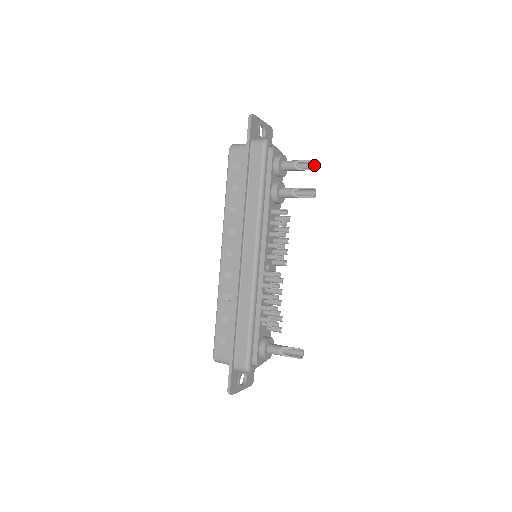
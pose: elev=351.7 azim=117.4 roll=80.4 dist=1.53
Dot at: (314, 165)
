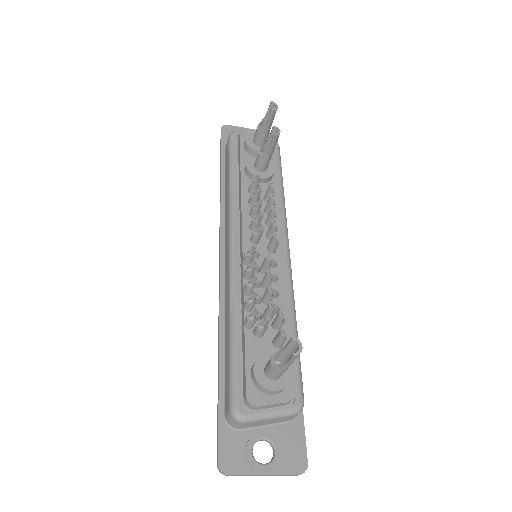
Dot at: (274, 110)
